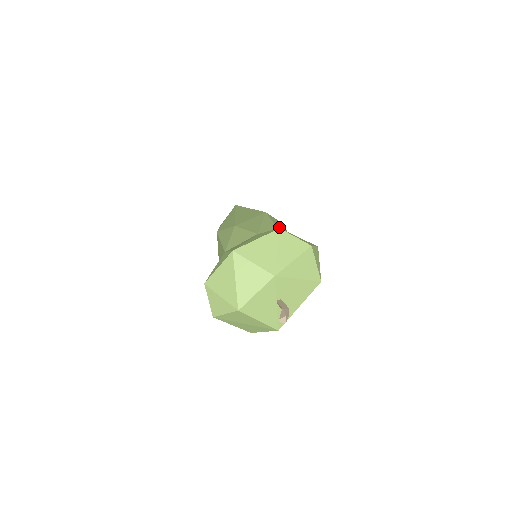
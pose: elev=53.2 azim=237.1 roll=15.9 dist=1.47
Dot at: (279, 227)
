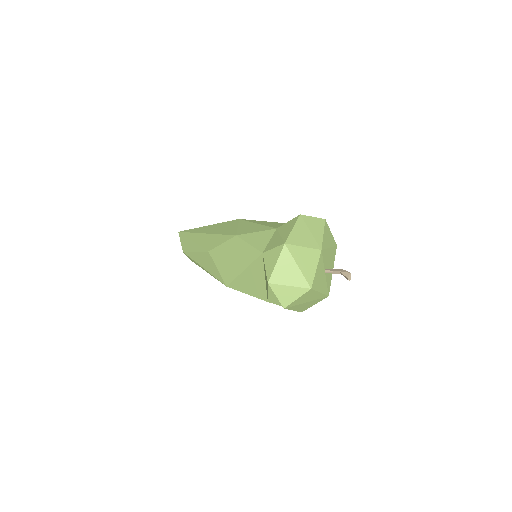
Dot at: occluded
